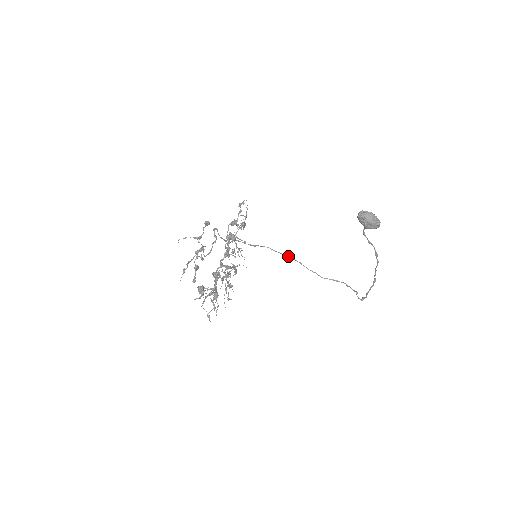
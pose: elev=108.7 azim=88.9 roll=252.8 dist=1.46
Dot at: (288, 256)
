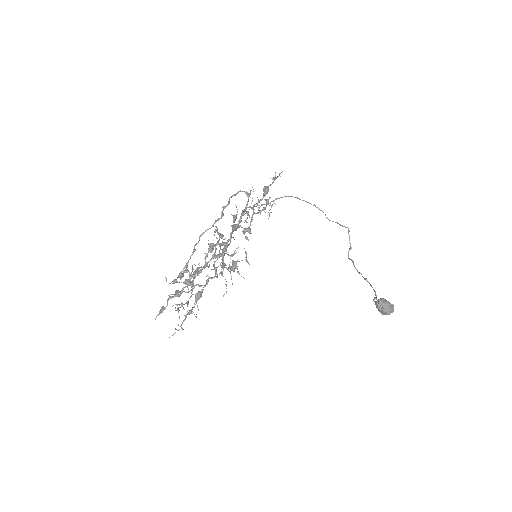
Dot at: (305, 201)
